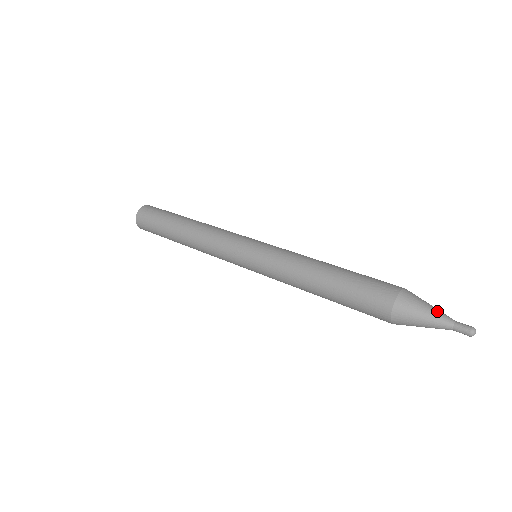
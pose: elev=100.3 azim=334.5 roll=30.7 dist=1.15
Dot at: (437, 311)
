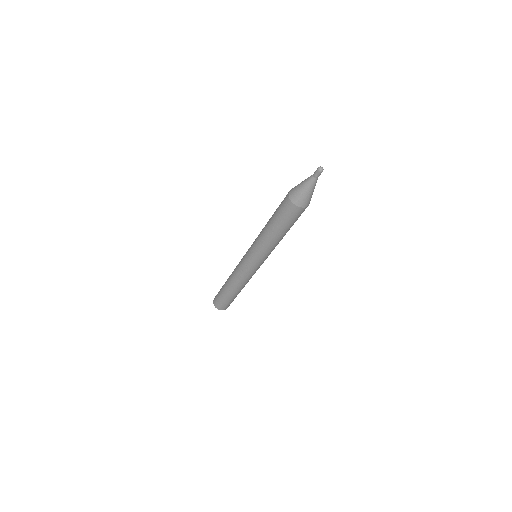
Dot at: occluded
